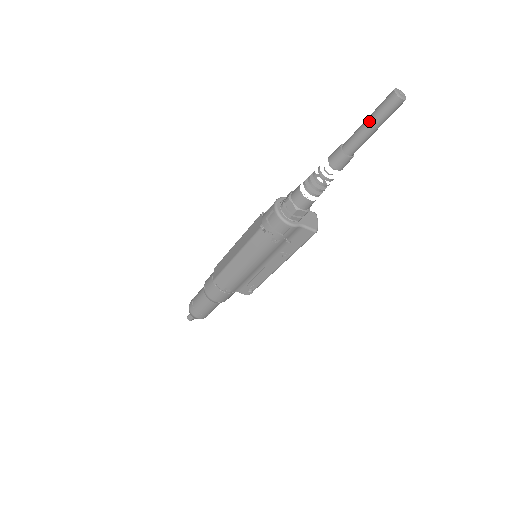
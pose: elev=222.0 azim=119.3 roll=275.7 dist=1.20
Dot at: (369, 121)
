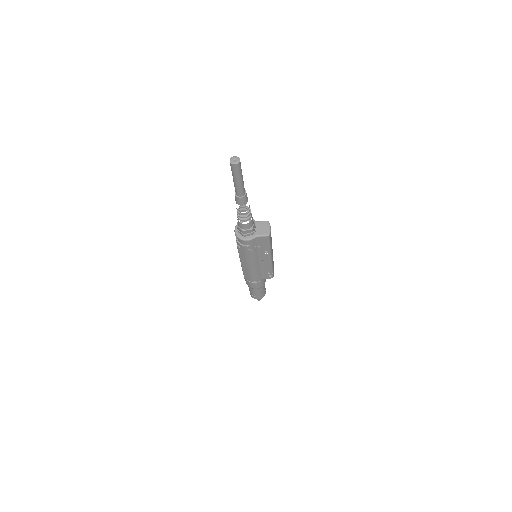
Dot at: (233, 178)
